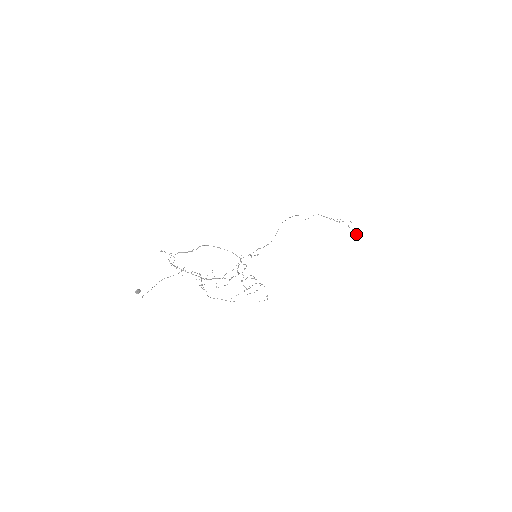
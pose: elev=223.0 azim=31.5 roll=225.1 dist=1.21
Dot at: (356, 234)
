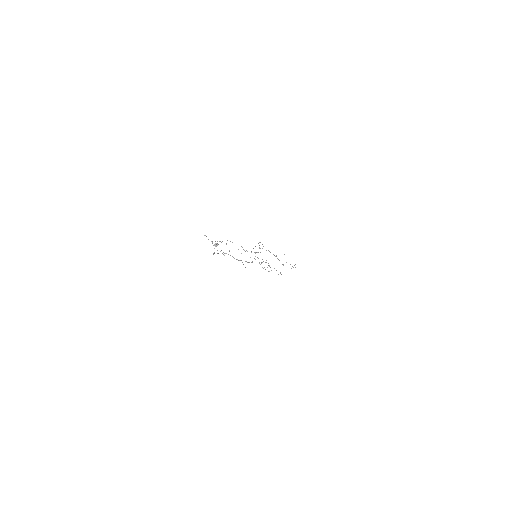
Dot at: (295, 267)
